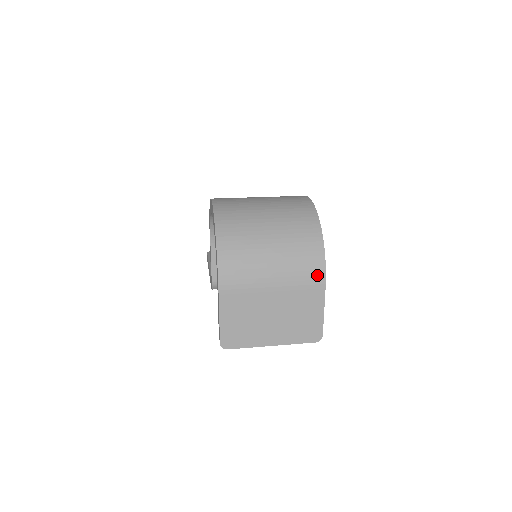
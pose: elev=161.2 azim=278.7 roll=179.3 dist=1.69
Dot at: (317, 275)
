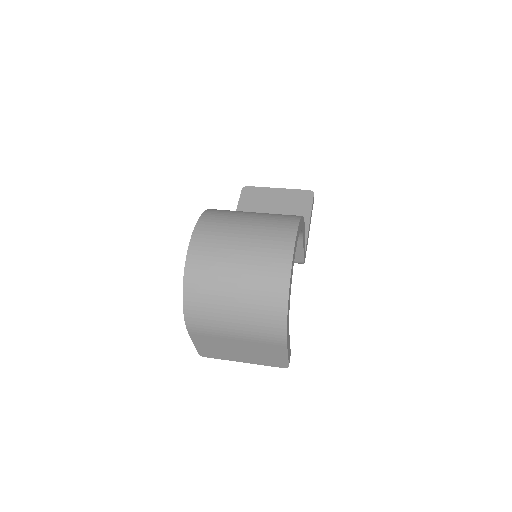
Dot at: (278, 338)
